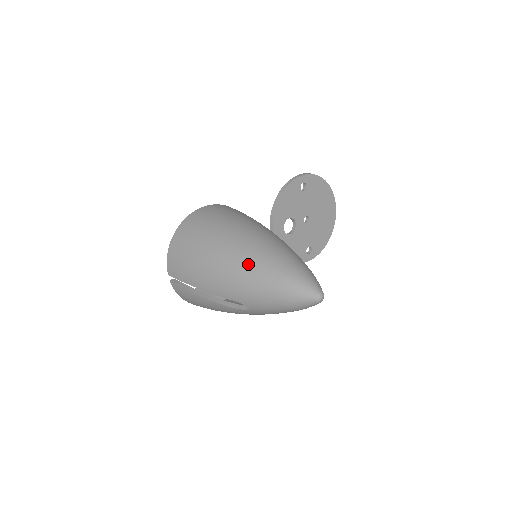
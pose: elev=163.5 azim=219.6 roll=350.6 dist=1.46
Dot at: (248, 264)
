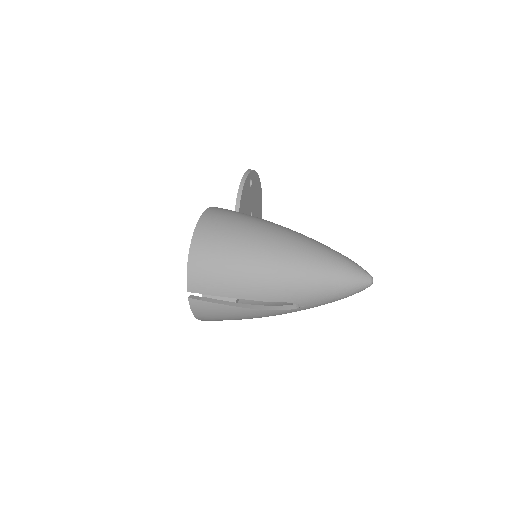
Dot at: (302, 262)
